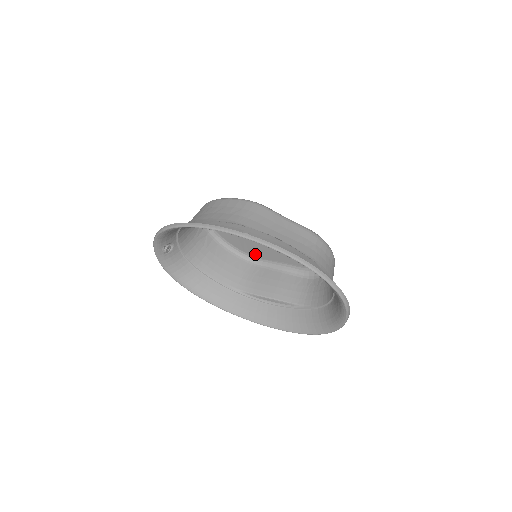
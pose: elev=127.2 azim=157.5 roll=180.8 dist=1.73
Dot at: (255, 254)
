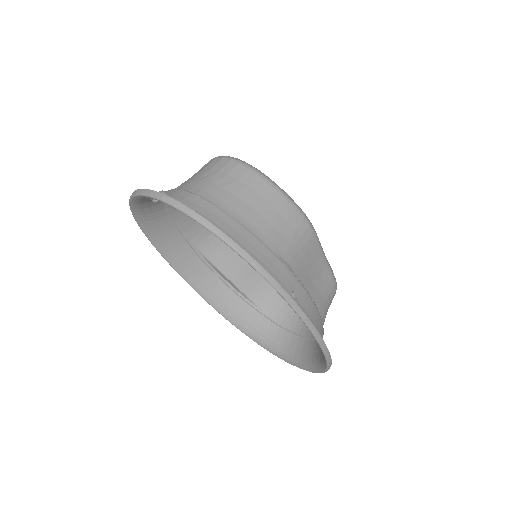
Dot at: occluded
